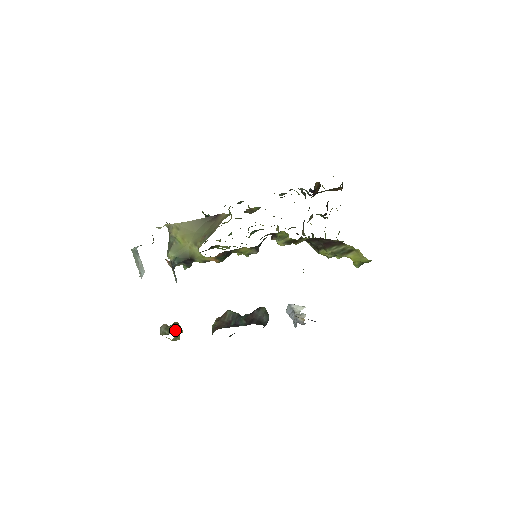
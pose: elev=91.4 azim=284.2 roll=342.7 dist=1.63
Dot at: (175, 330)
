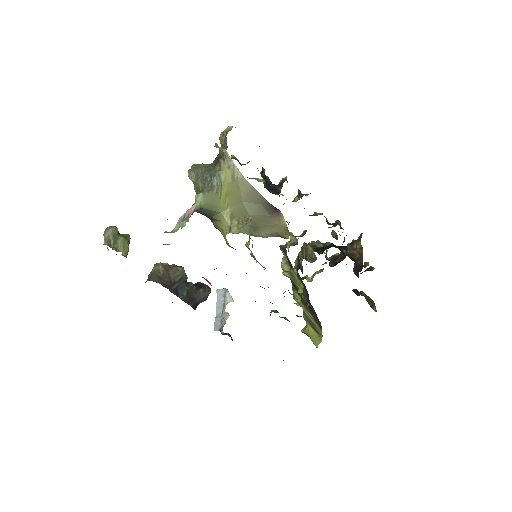
Dot at: (122, 248)
